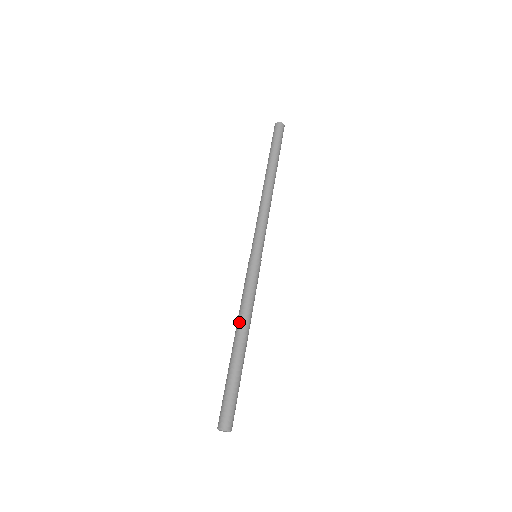
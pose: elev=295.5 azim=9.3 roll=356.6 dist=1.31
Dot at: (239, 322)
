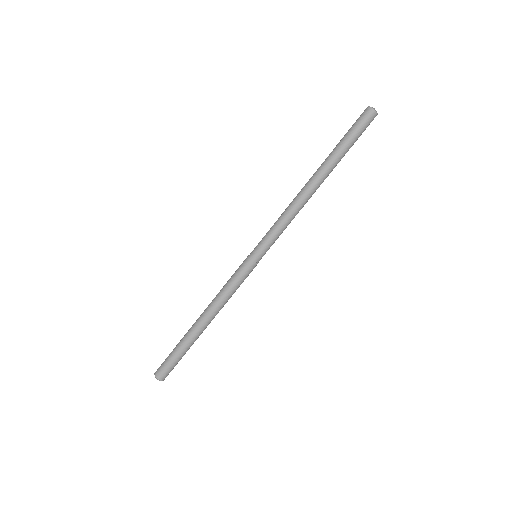
Dot at: (207, 307)
